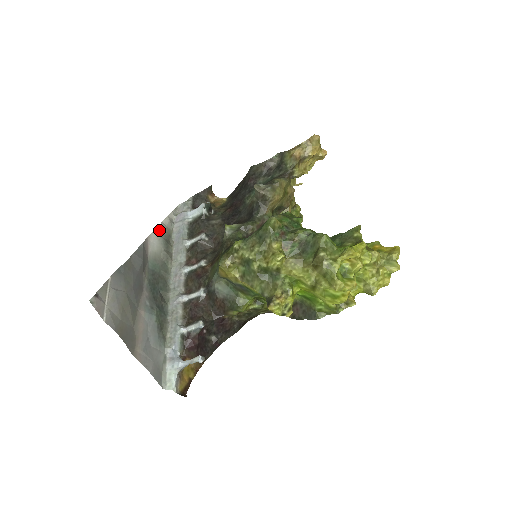
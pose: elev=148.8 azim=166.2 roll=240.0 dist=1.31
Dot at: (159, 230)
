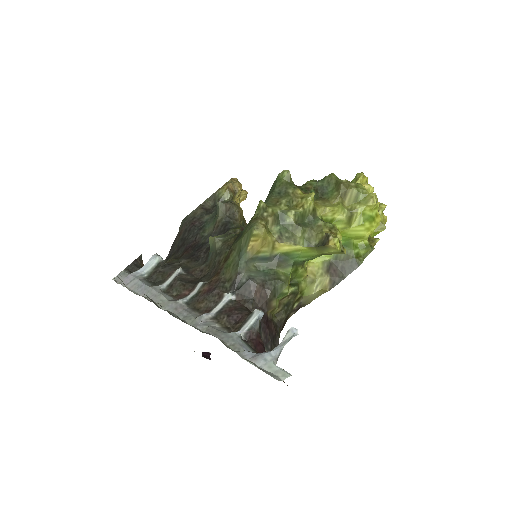
Dot at: occluded
